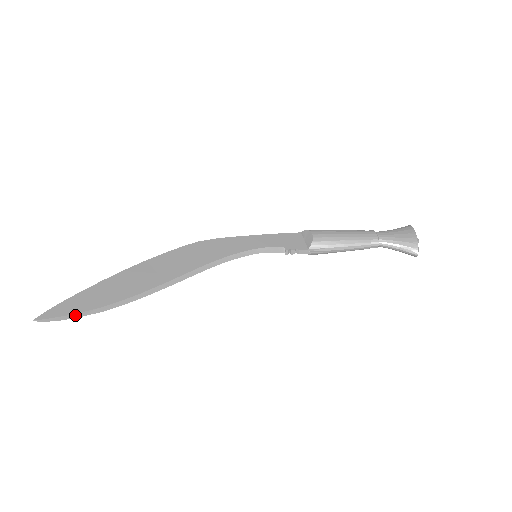
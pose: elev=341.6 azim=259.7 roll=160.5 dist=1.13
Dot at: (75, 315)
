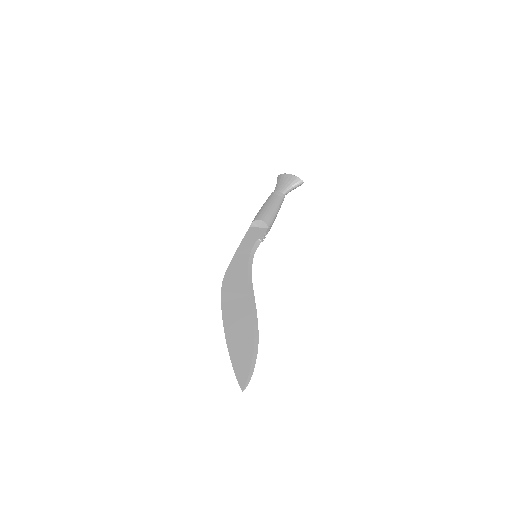
Dot at: (252, 365)
